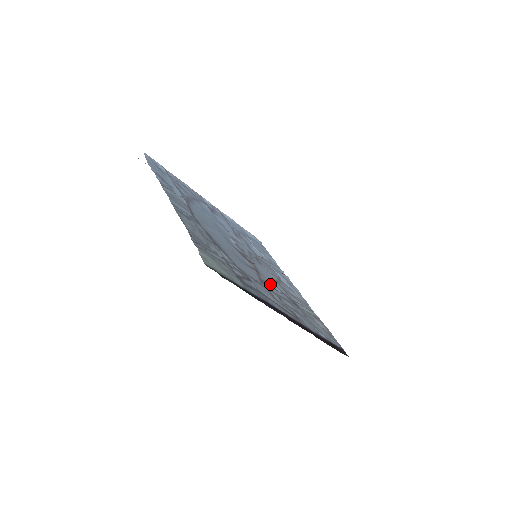
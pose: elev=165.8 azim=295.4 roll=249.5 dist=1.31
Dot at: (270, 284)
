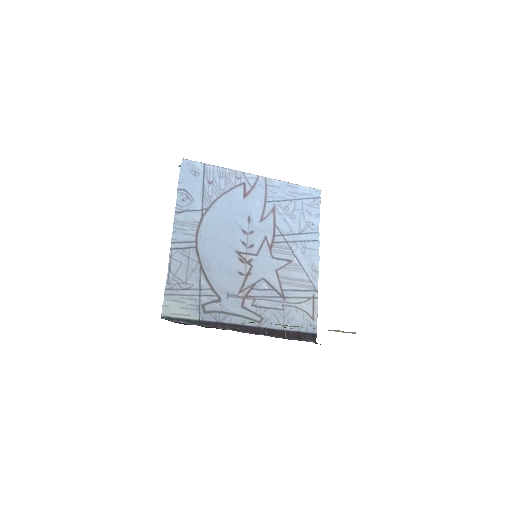
Dot at: (256, 286)
